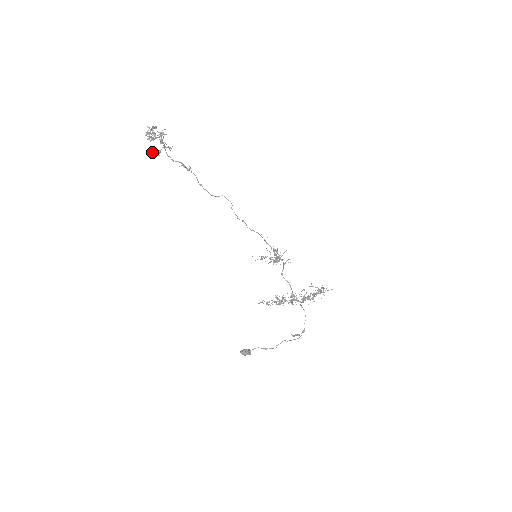
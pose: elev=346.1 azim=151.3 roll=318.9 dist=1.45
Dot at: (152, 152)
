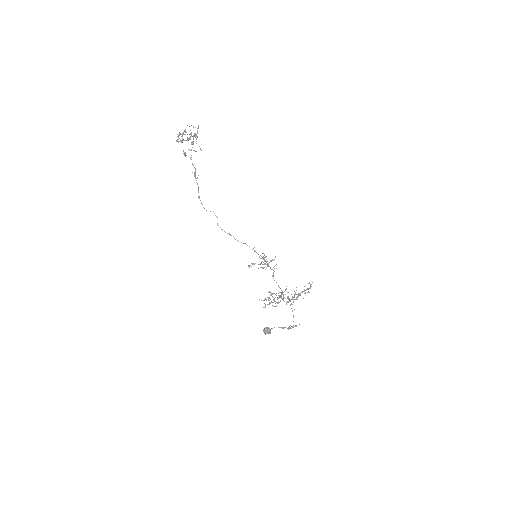
Dot at: (183, 150)
